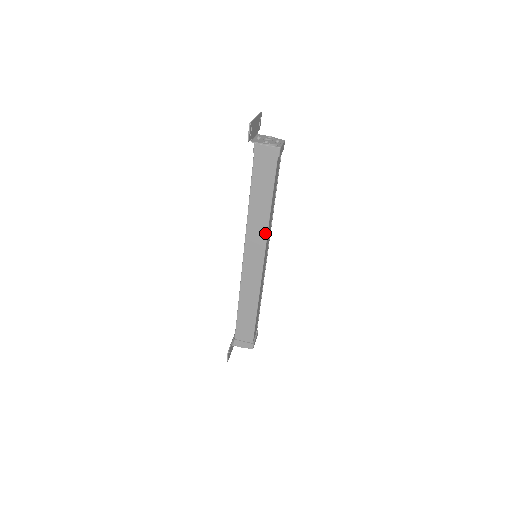
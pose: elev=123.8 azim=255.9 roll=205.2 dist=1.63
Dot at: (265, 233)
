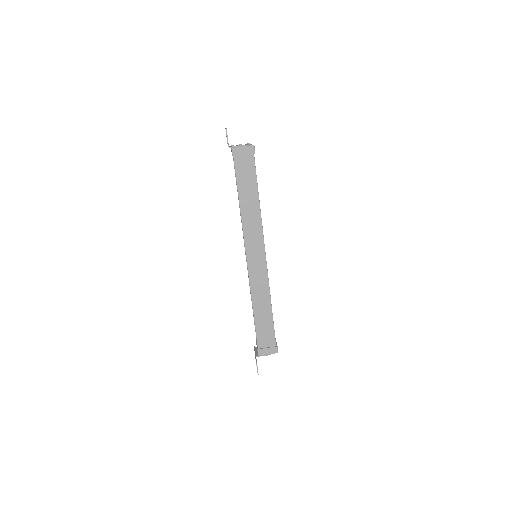
Dot at: (260, 227)
